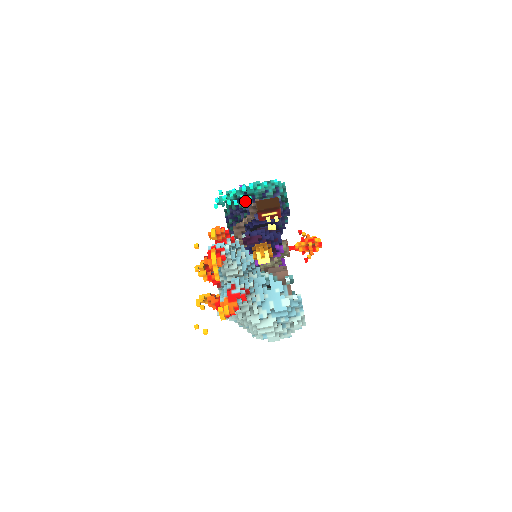
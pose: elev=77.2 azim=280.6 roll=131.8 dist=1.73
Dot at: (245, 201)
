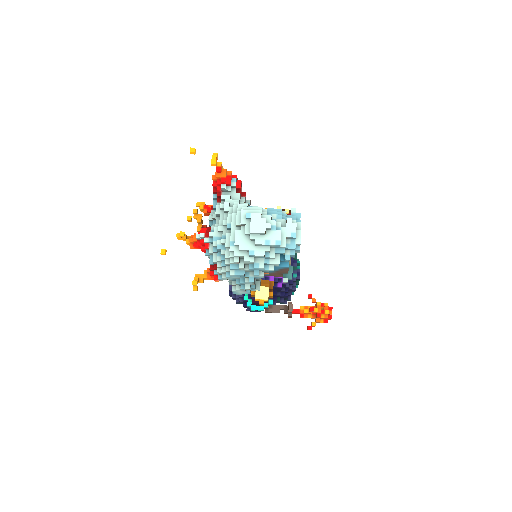
Dot at: occluded
